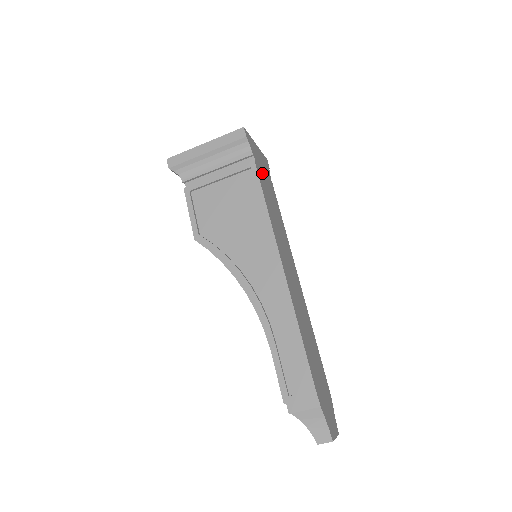
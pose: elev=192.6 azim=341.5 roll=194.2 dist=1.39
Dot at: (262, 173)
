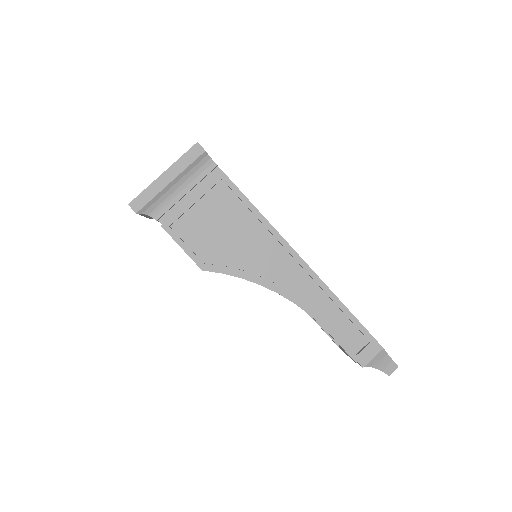
Dot at: occluded
